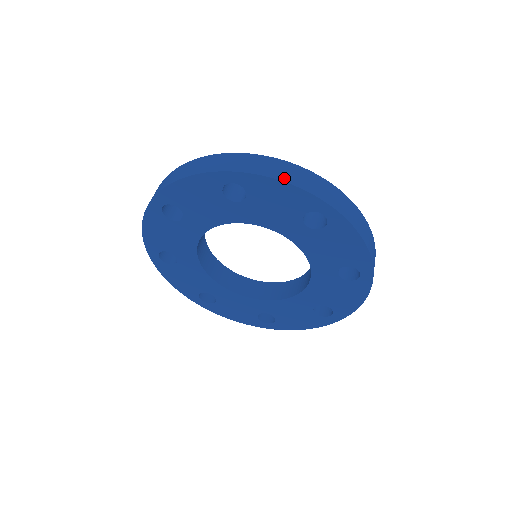
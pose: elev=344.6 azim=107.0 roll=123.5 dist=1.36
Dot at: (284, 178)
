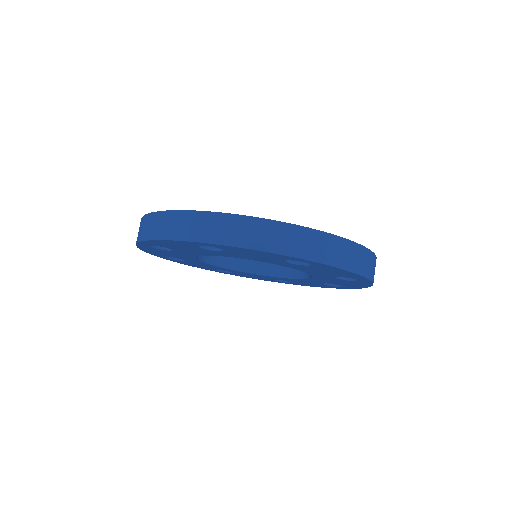
Dot at: (254, 245)
